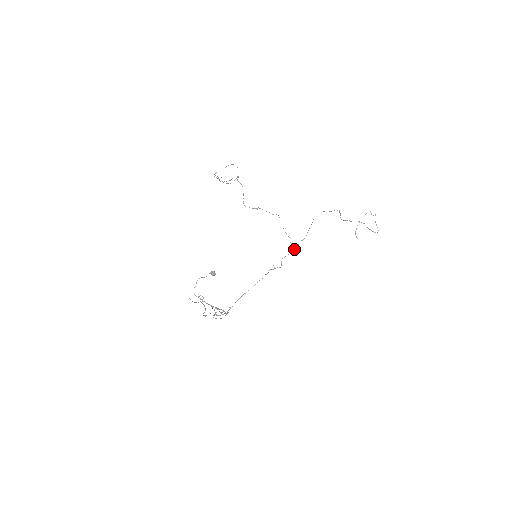
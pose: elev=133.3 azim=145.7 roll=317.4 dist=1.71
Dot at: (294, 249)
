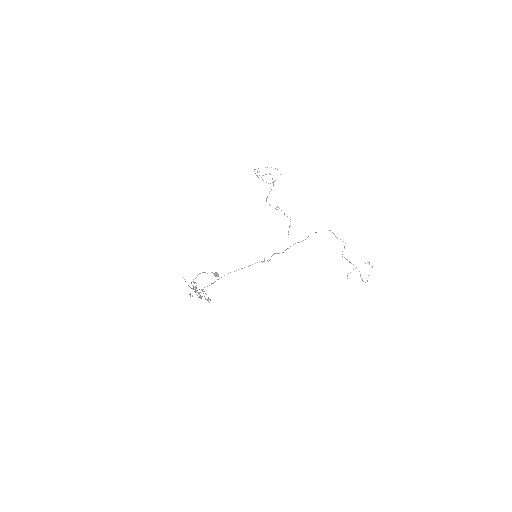
Dot at: (288, 248)
